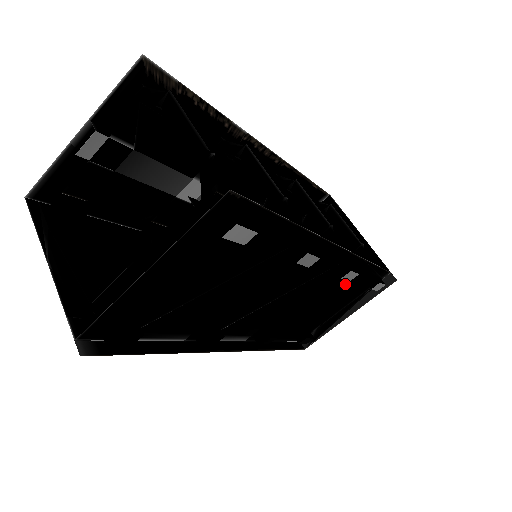
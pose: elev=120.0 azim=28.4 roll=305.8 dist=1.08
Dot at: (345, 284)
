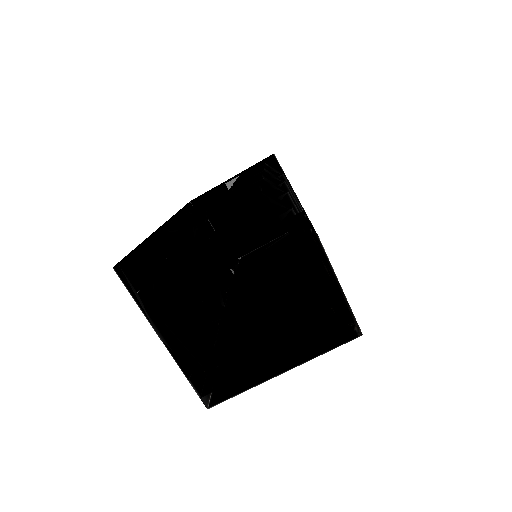
Dot at: occluded
